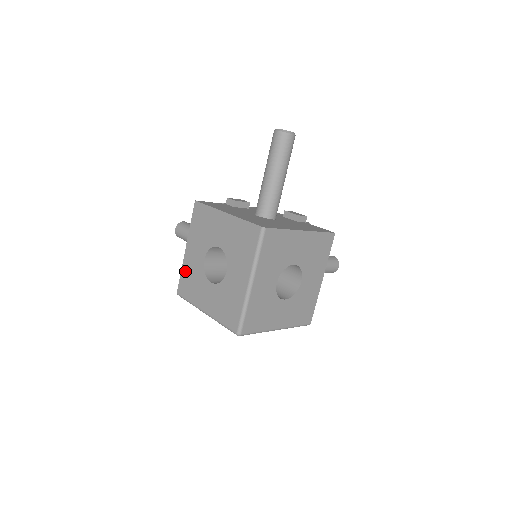
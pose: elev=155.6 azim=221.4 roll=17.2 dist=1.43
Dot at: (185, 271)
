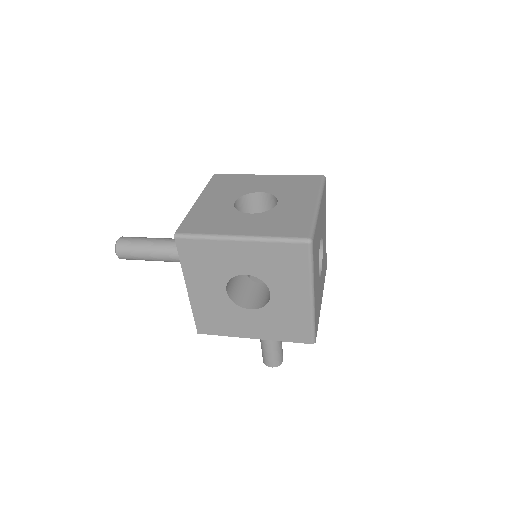
Dot at: (195, 214)
